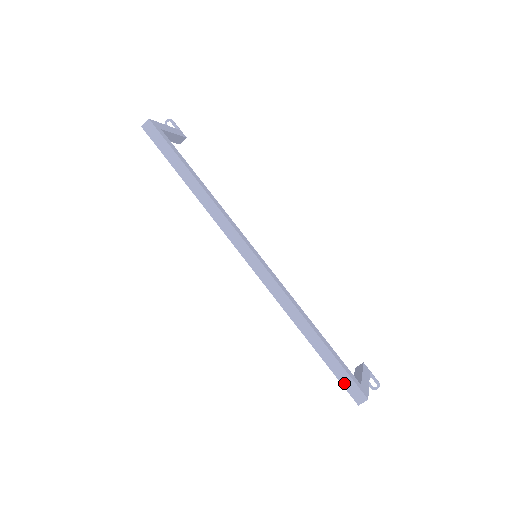
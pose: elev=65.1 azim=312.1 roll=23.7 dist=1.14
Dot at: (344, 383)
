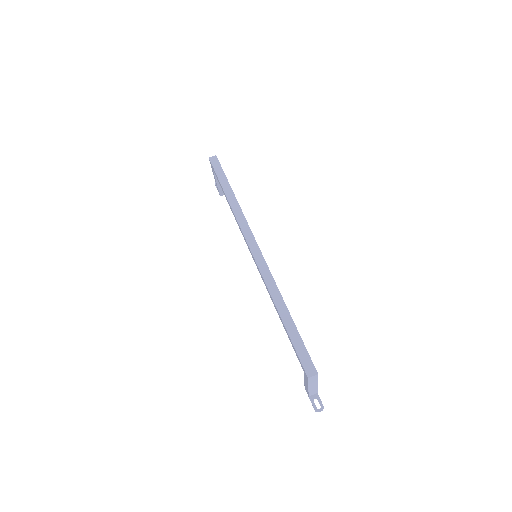
Dot at: (301, 356)
